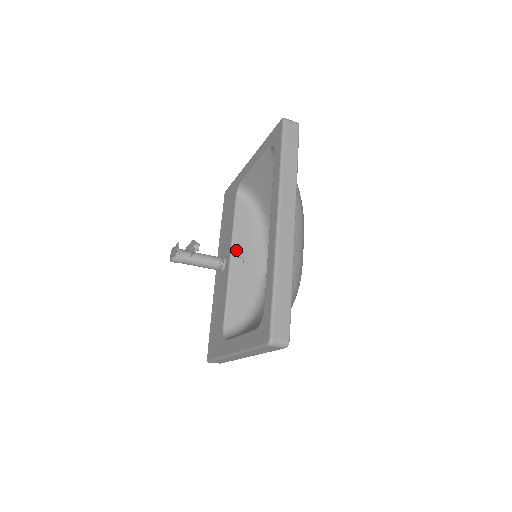
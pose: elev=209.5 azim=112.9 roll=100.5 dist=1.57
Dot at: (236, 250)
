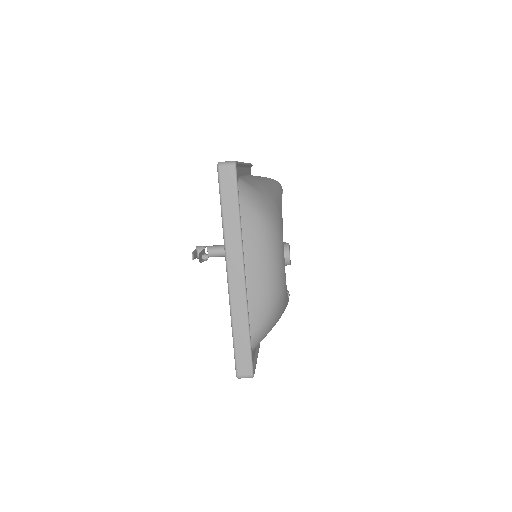
Dot at: occluded
